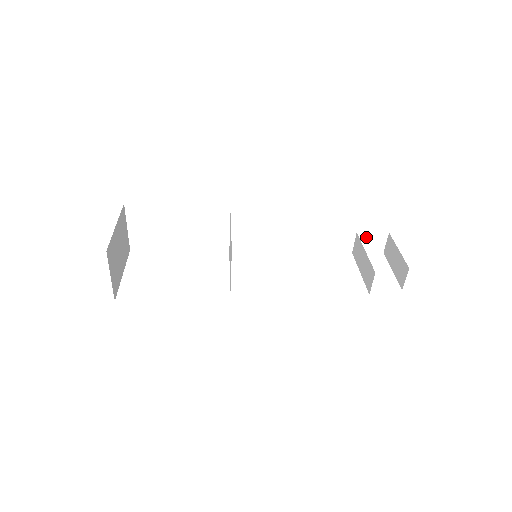
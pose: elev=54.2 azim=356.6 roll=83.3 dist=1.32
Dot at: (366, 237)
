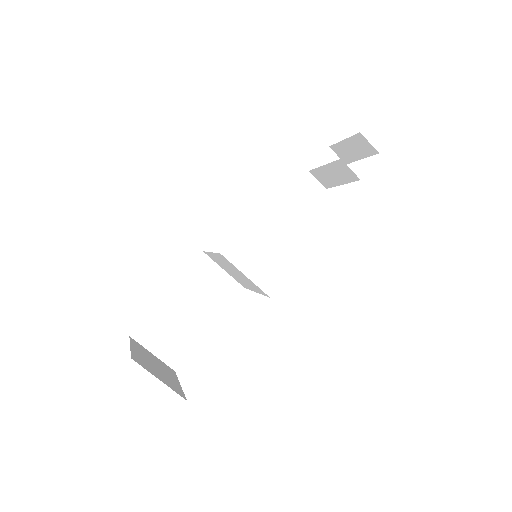
Dot at: occluded
